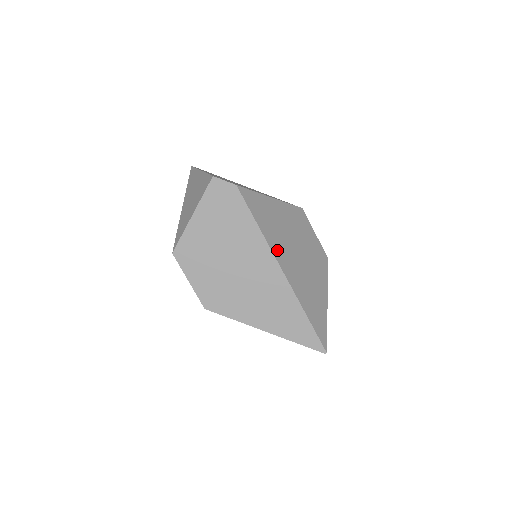
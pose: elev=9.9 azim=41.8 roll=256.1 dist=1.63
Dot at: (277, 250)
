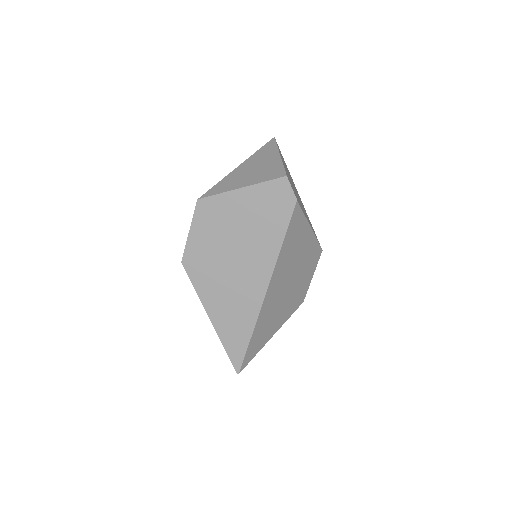
Dot at: (277, 273)
